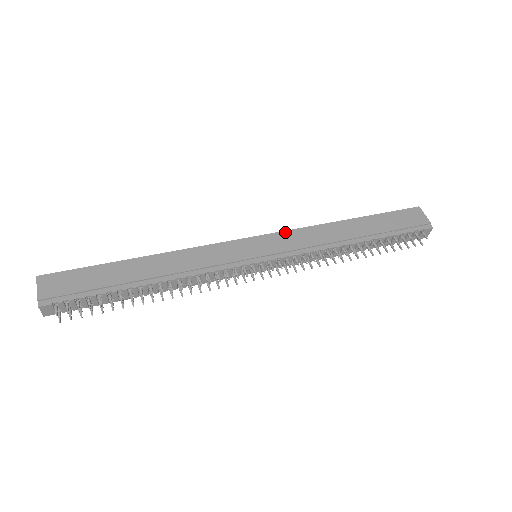
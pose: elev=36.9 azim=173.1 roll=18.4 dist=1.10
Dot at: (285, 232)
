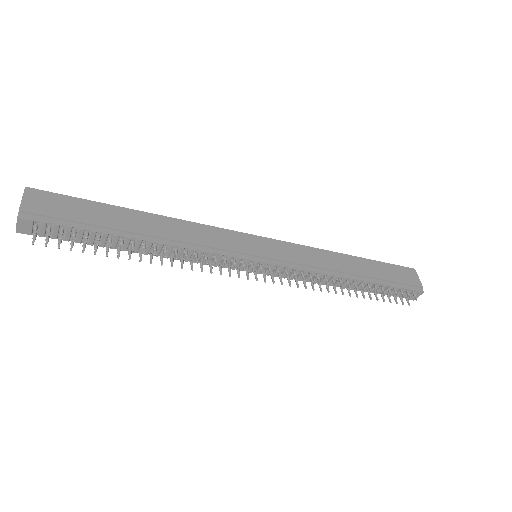
Dot at: (291, 244)
